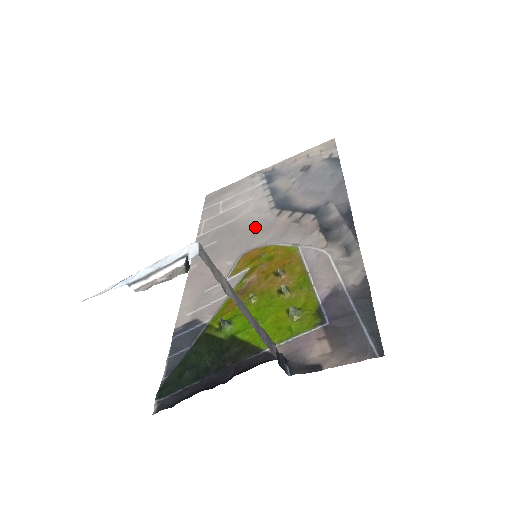
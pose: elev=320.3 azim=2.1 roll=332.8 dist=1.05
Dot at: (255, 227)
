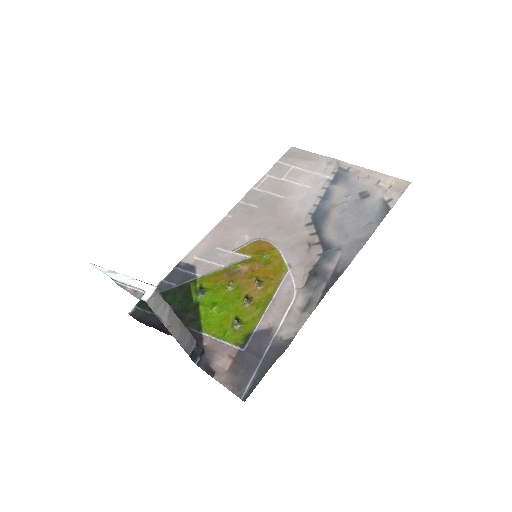
Dot at: (286, 220)
